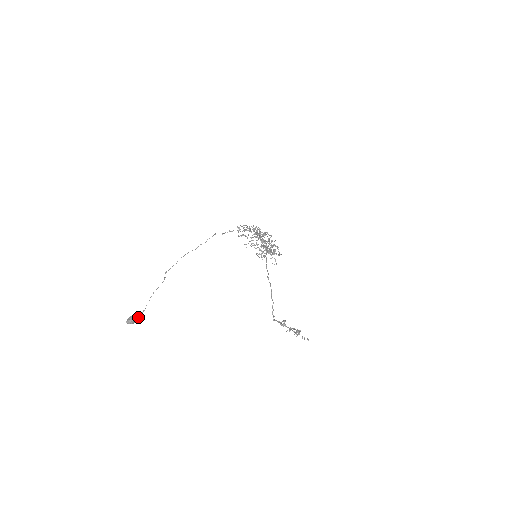
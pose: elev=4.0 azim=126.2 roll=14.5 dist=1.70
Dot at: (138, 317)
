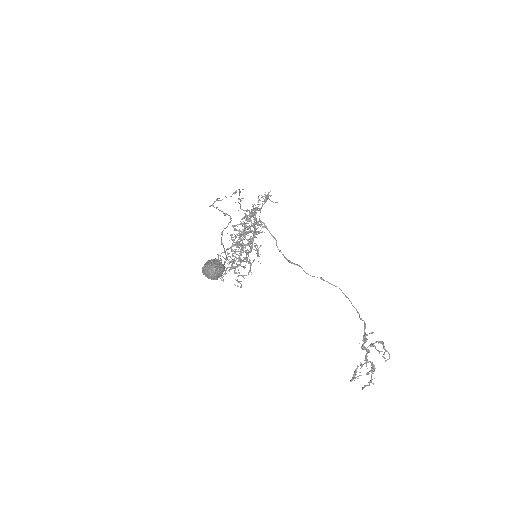
Dot at: occluded
